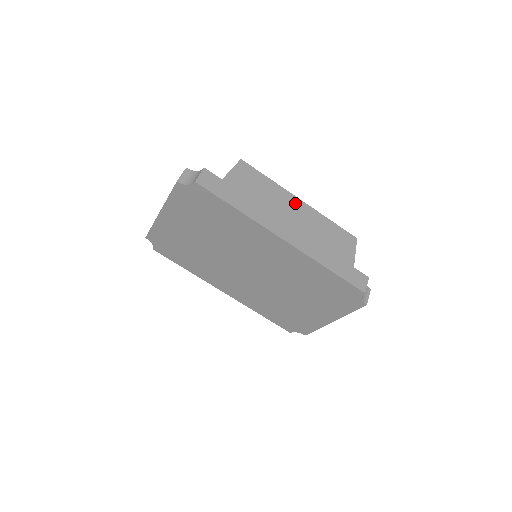
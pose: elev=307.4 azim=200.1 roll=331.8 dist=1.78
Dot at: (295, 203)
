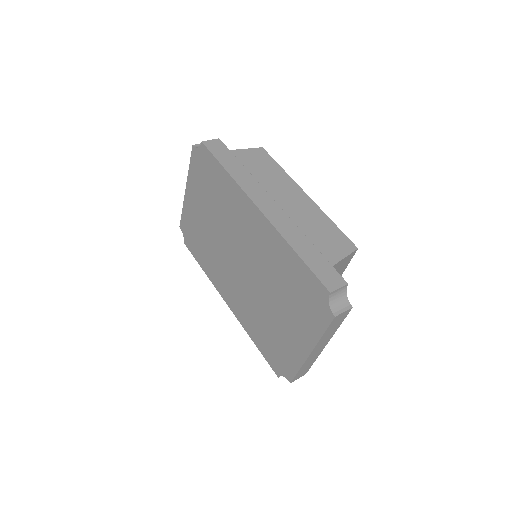
Dot at: (297, 193)
